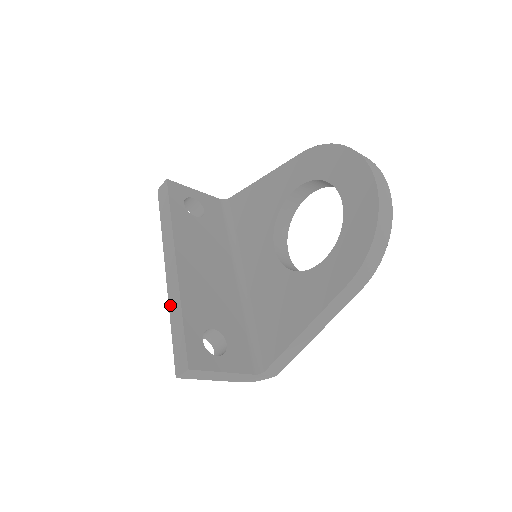
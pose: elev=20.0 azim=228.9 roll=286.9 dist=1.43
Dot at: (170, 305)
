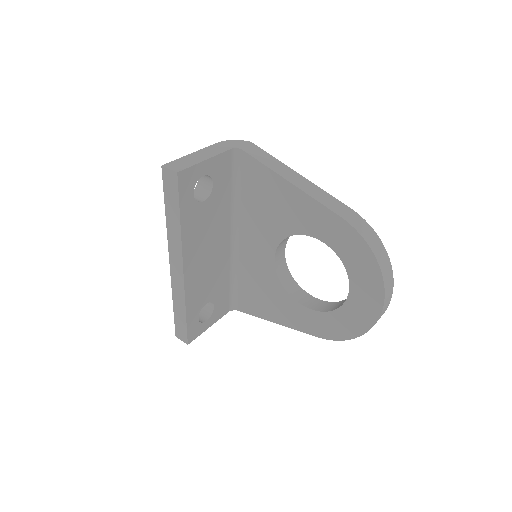
Dot at: (173, 293)
